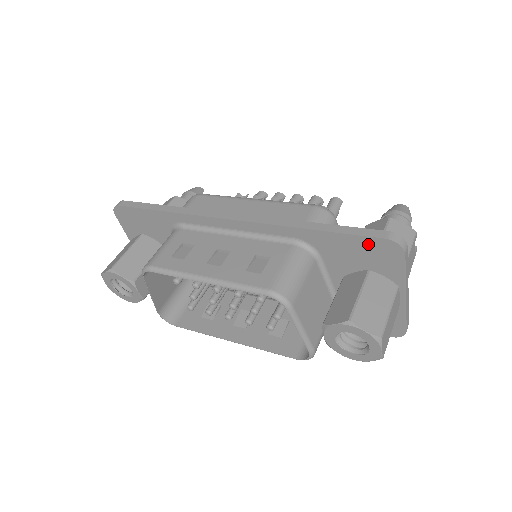
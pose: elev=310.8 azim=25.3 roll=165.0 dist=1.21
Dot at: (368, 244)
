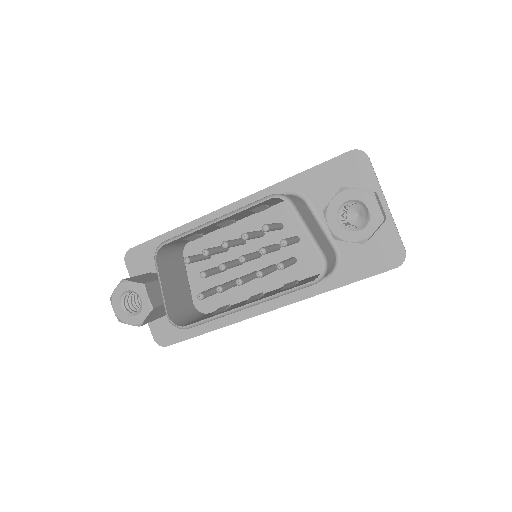
Dot at: (340, 164)
